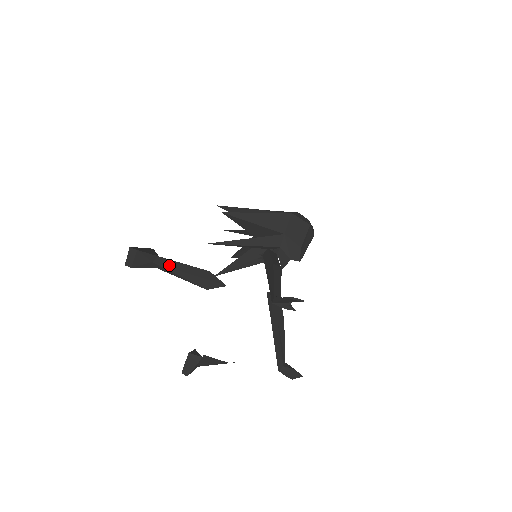
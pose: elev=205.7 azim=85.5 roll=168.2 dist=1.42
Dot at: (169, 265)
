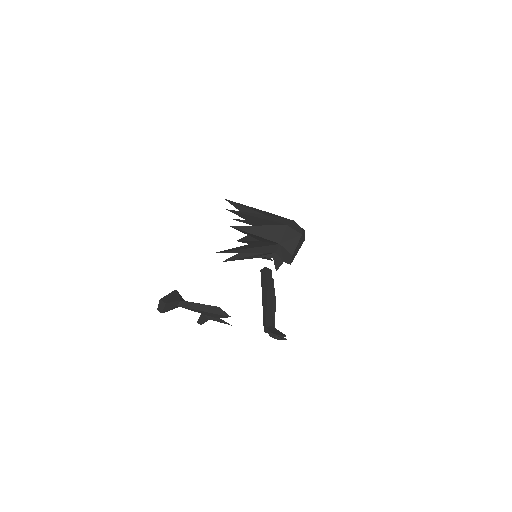
Dot at: (189, 307)
